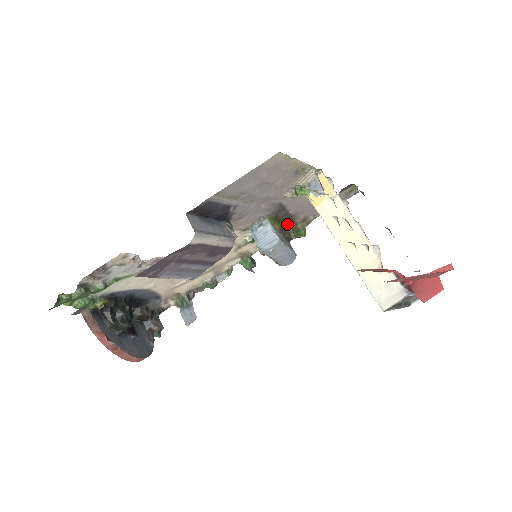
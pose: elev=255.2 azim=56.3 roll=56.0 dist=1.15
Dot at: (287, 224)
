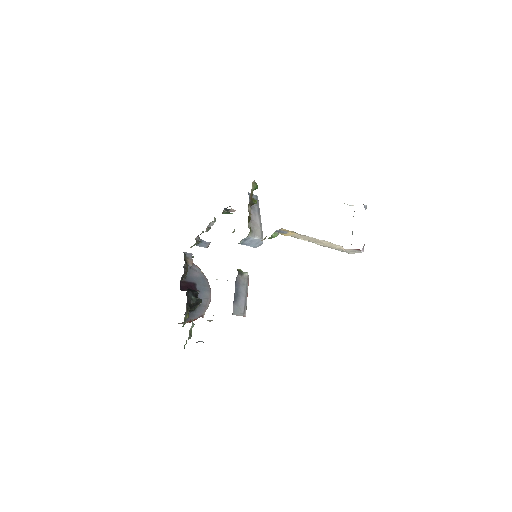
Dot at: (248, 205)
